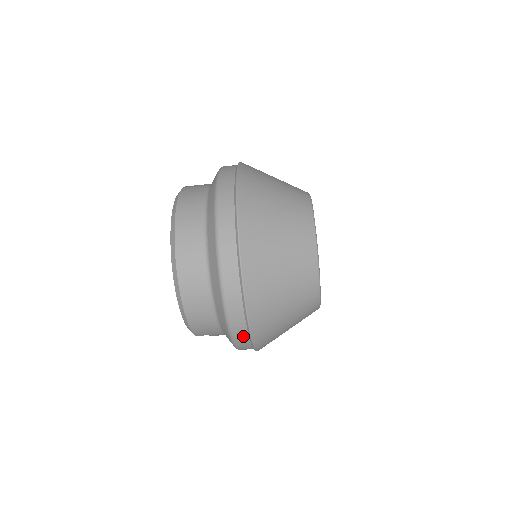
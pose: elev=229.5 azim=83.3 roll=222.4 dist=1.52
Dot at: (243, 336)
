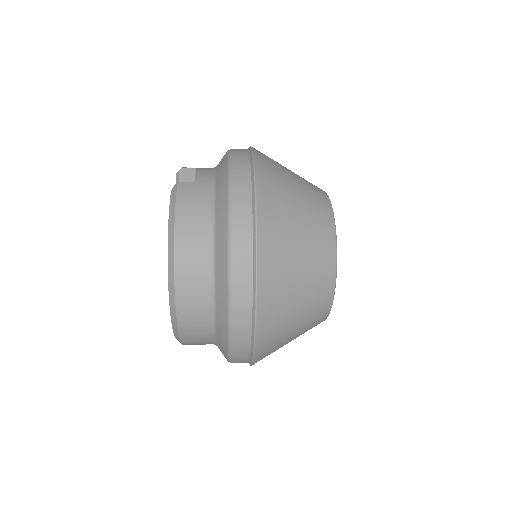
Dot at: occluded
